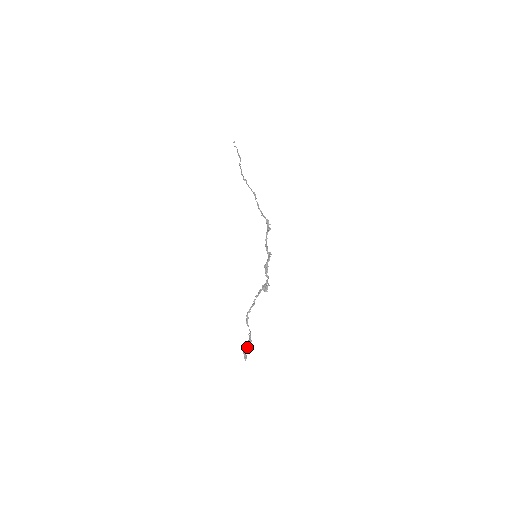
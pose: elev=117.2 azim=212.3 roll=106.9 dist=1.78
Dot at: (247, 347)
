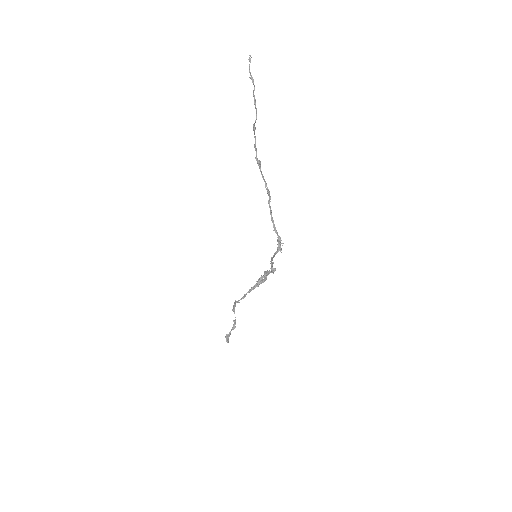
Dot at: (230, 333)
